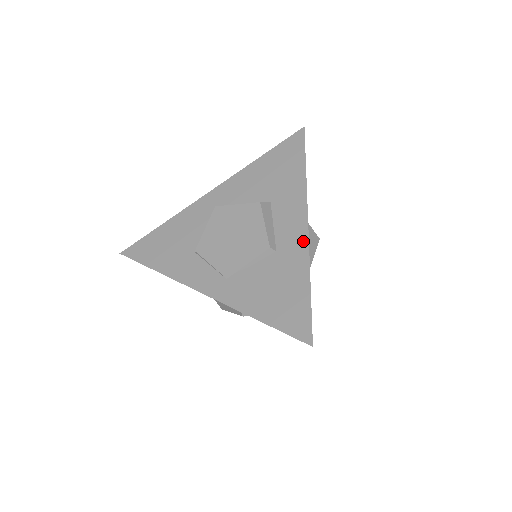
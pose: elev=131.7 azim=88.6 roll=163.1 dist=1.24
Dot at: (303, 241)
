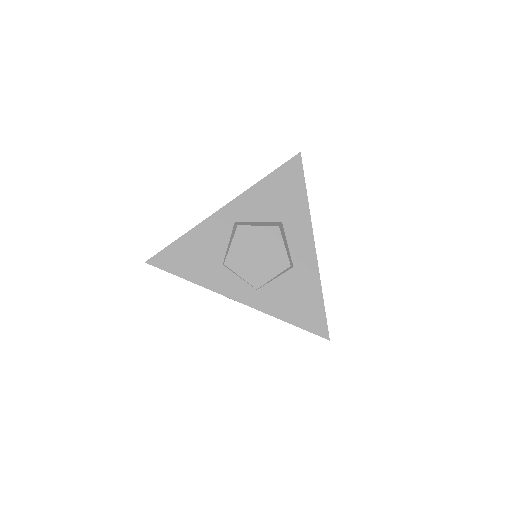
Dot at: (313, 260)
